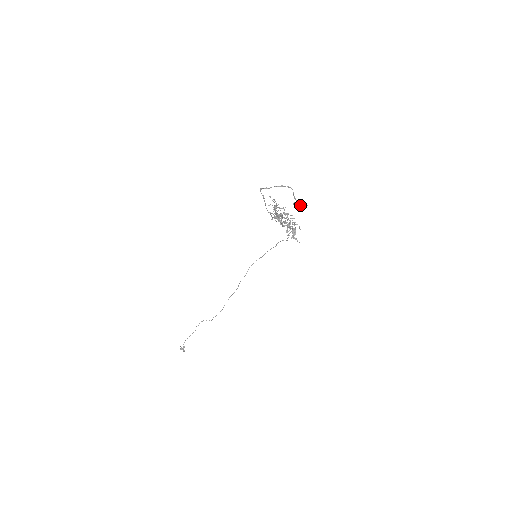
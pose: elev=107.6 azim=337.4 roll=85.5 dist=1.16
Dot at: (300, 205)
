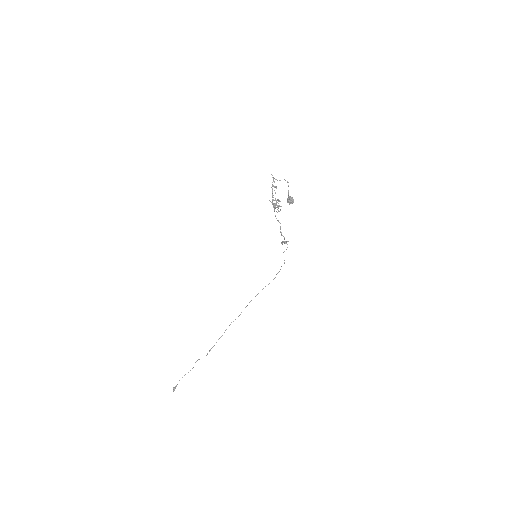
Dot at: (289, 198)
